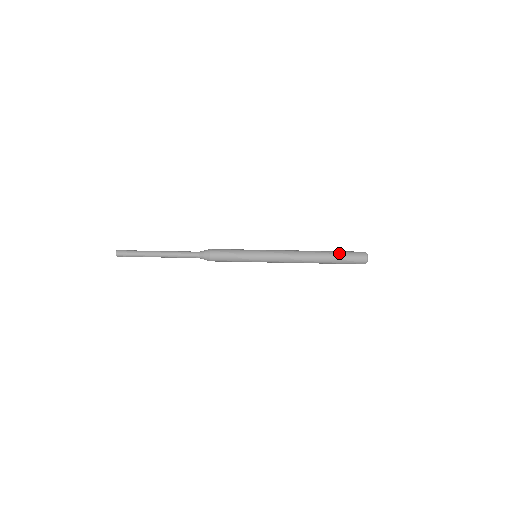
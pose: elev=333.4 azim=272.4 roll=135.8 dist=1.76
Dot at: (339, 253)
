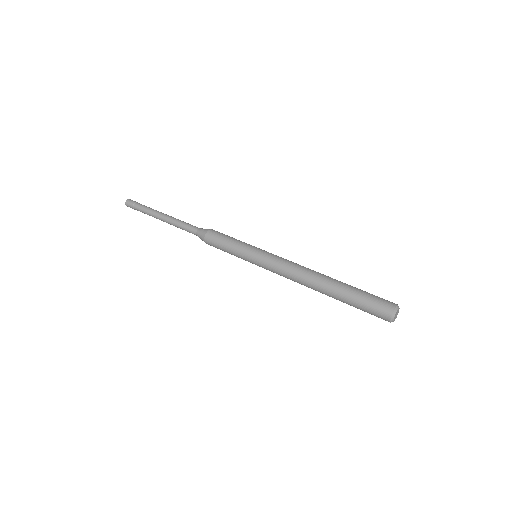
Dot at: (352, 300)
